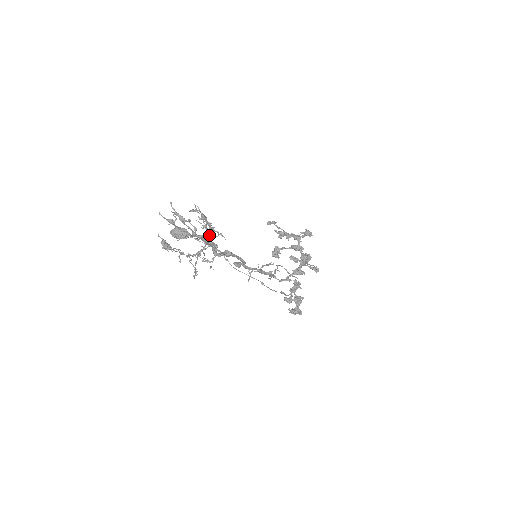
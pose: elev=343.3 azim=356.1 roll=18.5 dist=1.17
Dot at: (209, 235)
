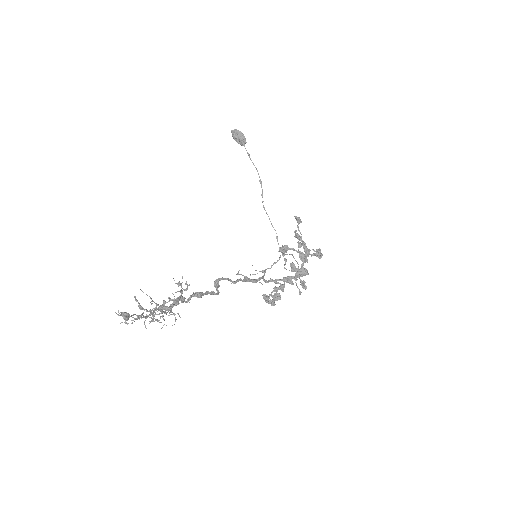
Dot at: (169, 309)
